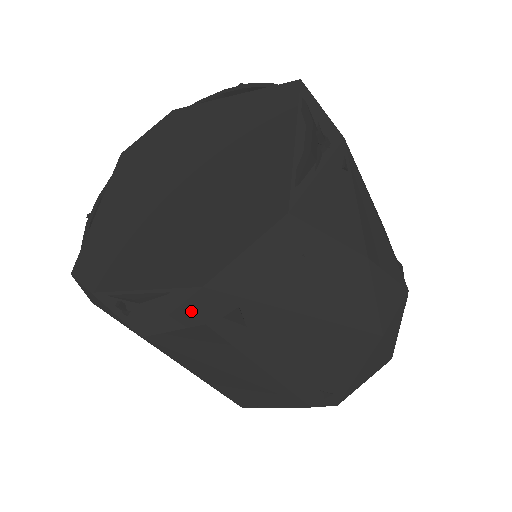
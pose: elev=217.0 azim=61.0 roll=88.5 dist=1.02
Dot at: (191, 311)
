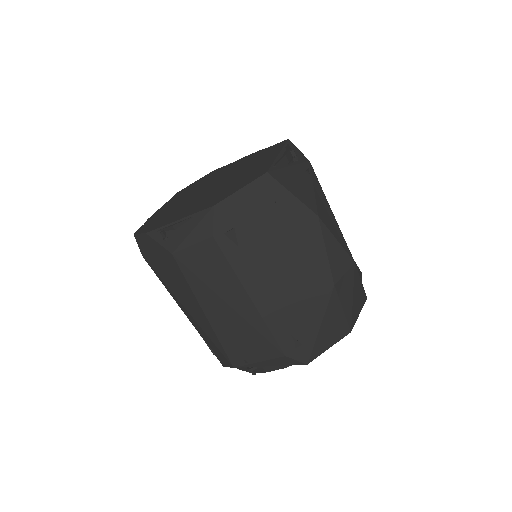
Dot at: (205, 226)
